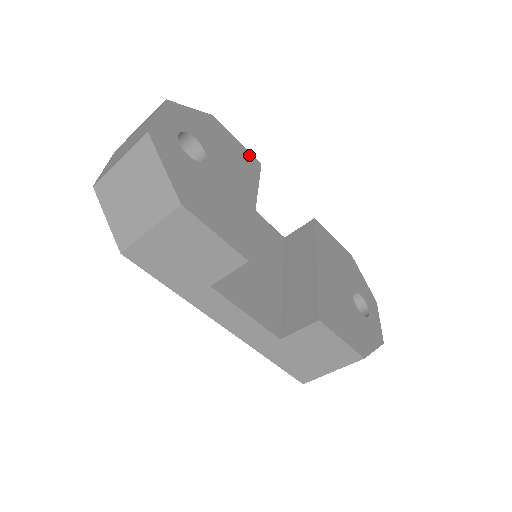
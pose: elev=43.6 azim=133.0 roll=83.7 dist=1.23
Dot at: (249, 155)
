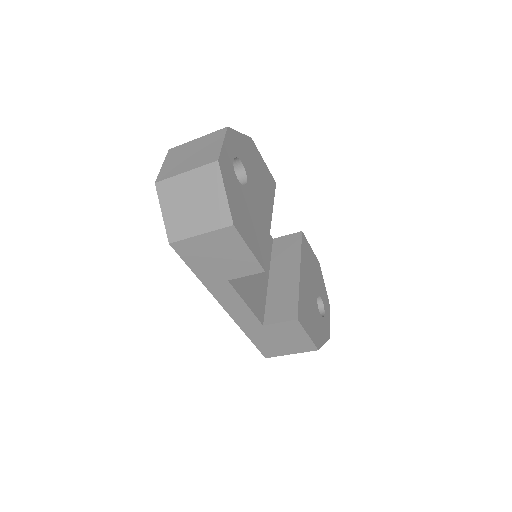
Dot at: (270, 175)
